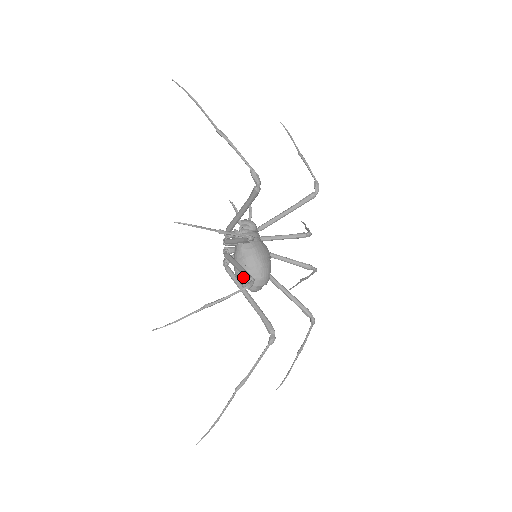
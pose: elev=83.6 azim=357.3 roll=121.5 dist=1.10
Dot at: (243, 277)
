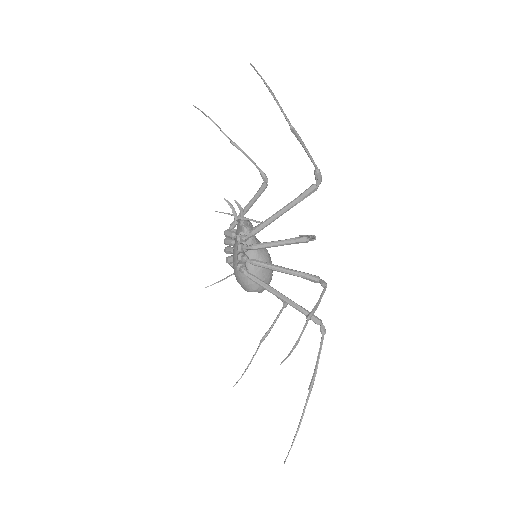
Dot at: occluded
